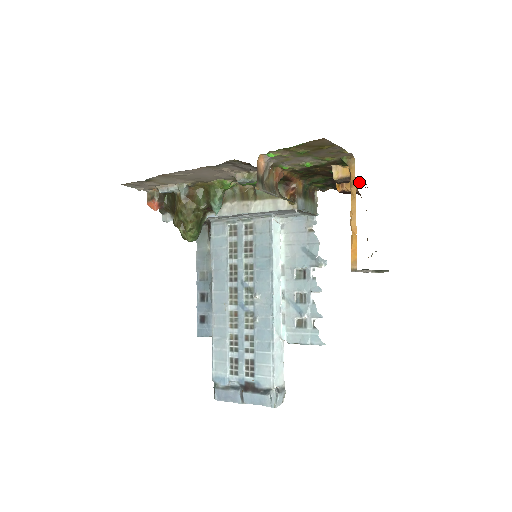
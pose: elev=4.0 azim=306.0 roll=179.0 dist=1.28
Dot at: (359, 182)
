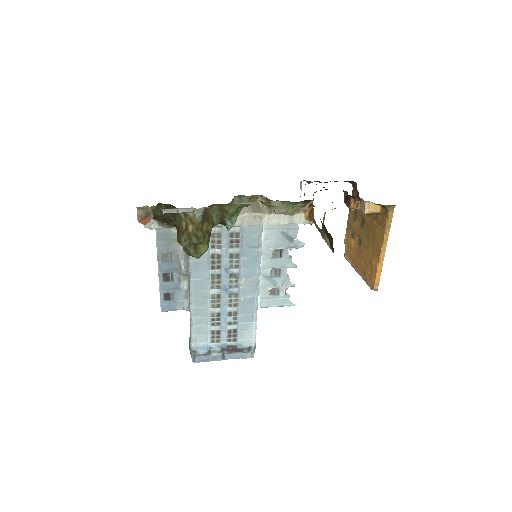
Dot at: (347, 181)
